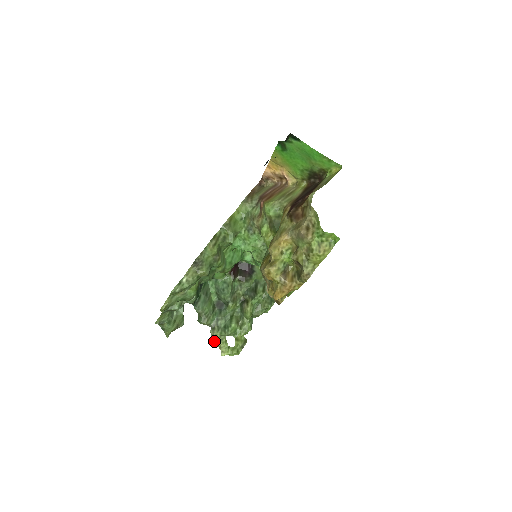
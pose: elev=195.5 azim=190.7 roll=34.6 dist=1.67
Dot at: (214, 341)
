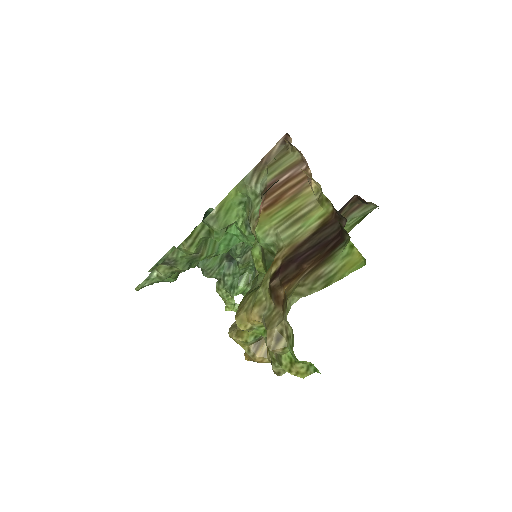
Dot at: (219, 294)
